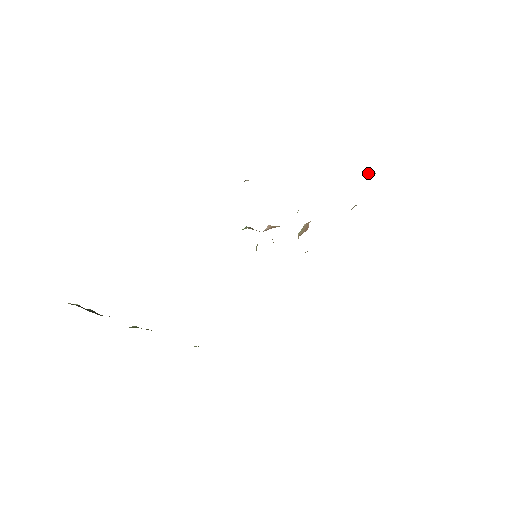
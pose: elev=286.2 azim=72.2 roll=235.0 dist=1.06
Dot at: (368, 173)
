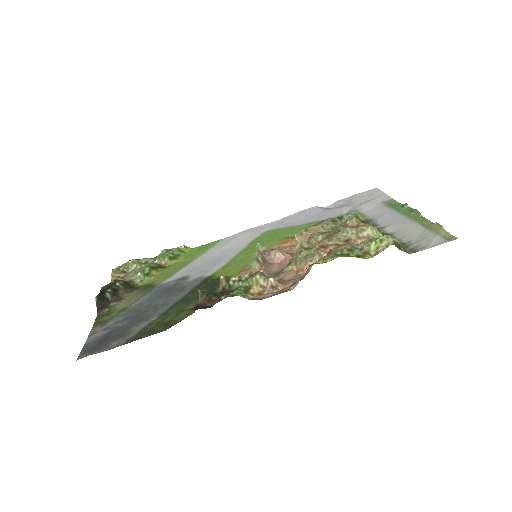
Dot at: (378, 236)
